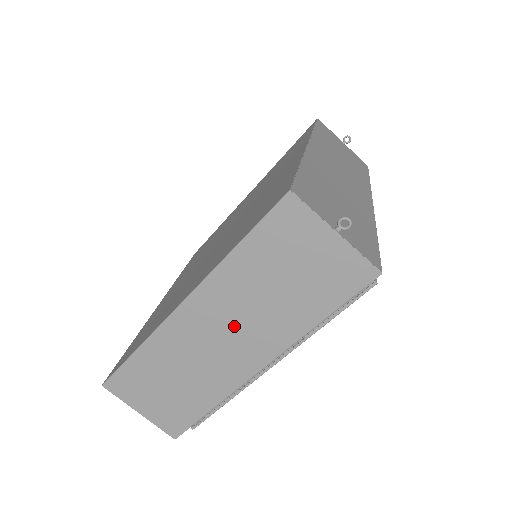
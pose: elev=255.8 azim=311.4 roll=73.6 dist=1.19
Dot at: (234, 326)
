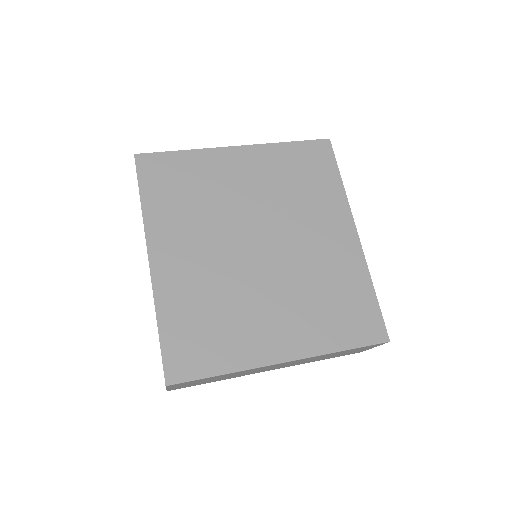
Dot at: (290, 364)
